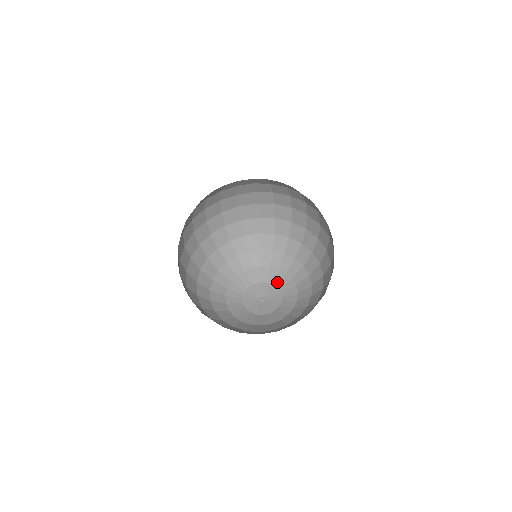
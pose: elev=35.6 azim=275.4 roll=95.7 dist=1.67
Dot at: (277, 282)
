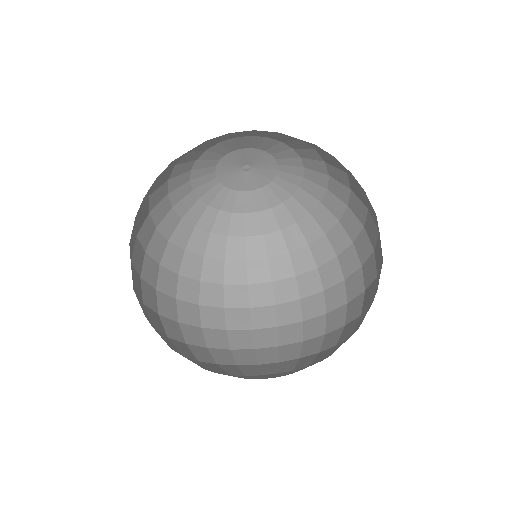
Dot at: (274, 152)
